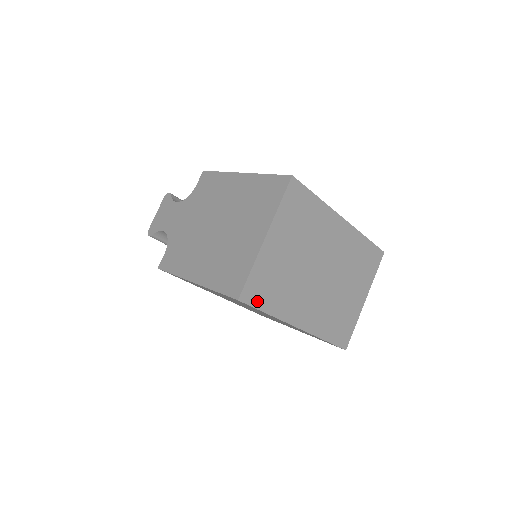
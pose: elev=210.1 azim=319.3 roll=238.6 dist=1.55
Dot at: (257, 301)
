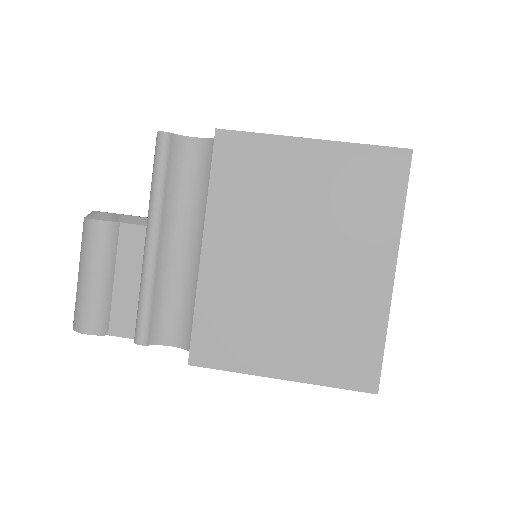
Dot at: (406, 181)
